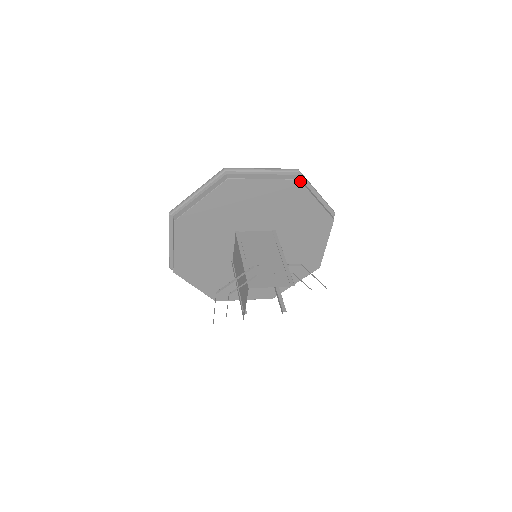
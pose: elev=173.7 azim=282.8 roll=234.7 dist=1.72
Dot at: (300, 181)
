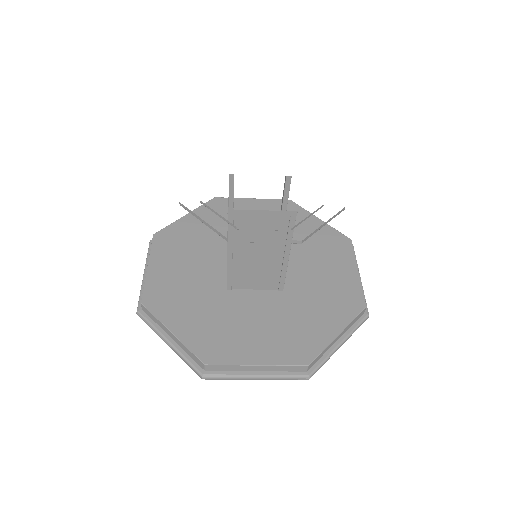
Dot at: (292, 201)
